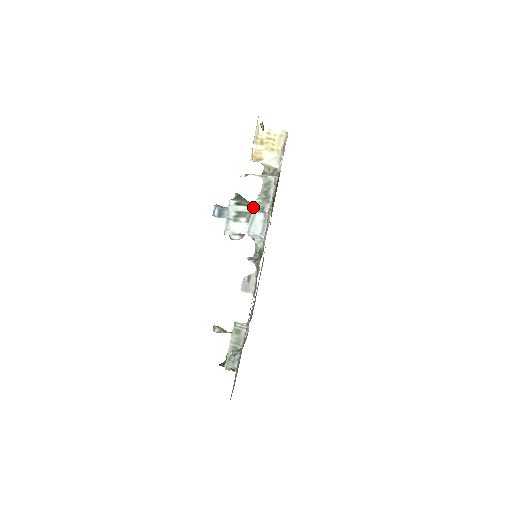
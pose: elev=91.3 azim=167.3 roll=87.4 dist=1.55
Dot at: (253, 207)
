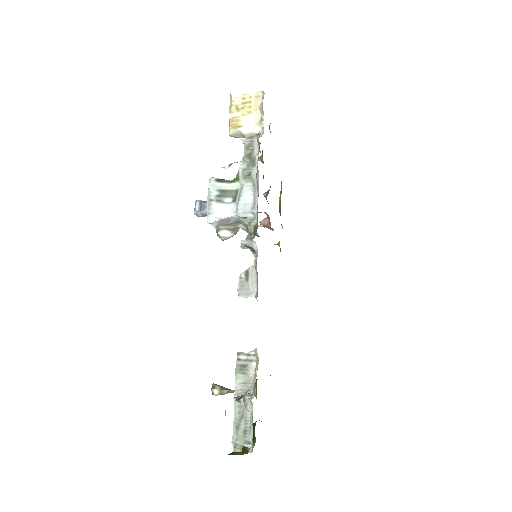
Dot at: (238, 179)
